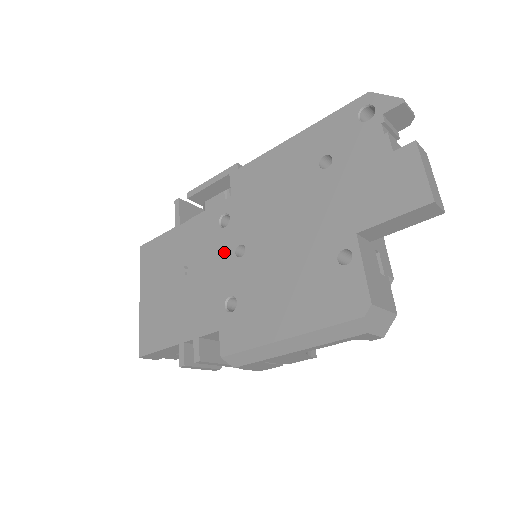
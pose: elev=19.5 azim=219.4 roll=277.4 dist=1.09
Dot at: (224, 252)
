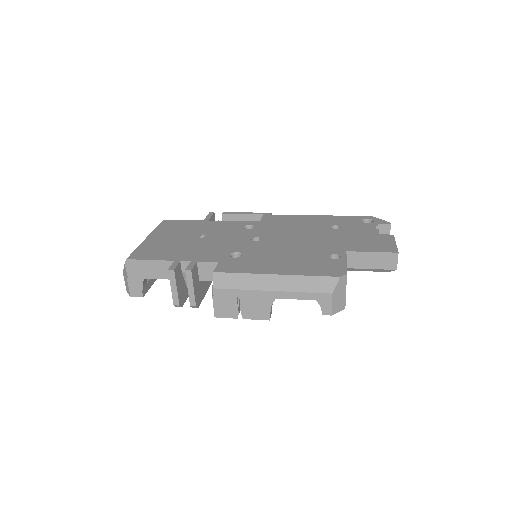
Dot at: (242, 237)
